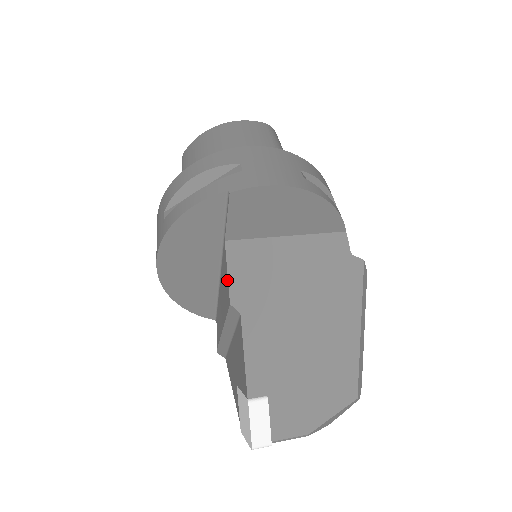
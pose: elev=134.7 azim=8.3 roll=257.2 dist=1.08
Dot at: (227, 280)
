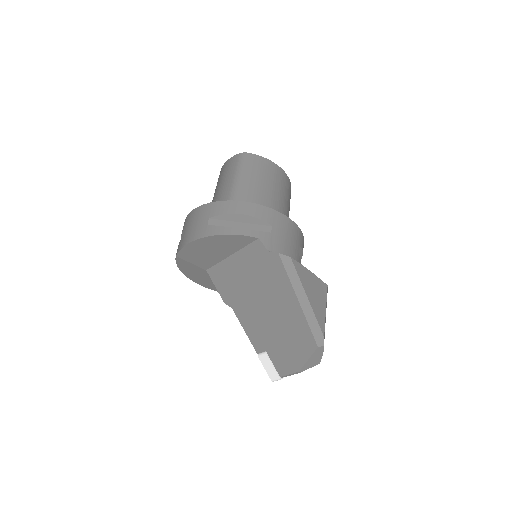
Dot at: (219, 291)
